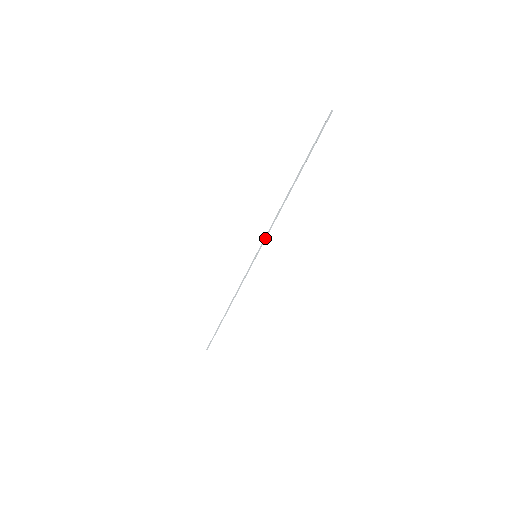
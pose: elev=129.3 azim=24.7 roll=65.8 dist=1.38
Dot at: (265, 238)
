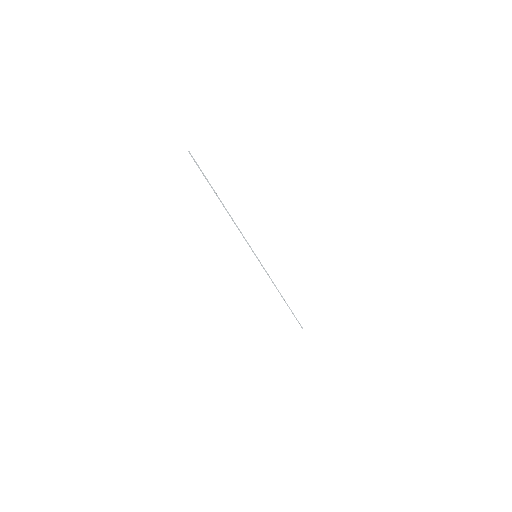
Dot at: (247, 243)
